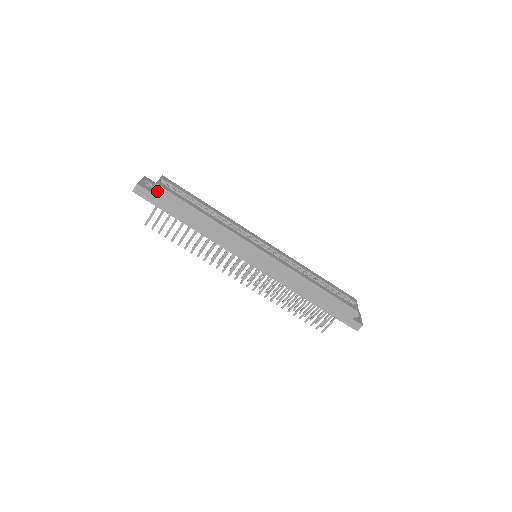
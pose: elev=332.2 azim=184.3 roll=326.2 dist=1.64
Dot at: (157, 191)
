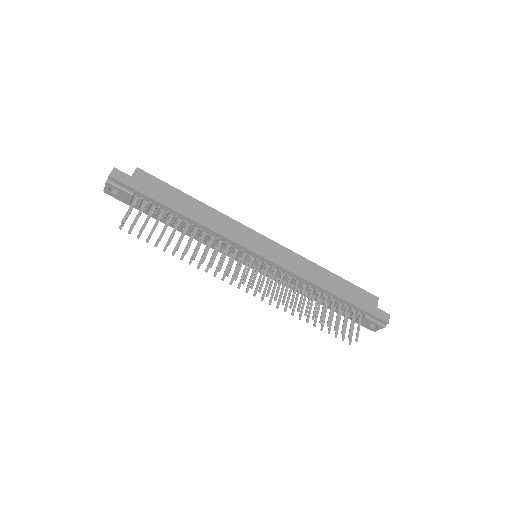
Dot at: (139, 175)
